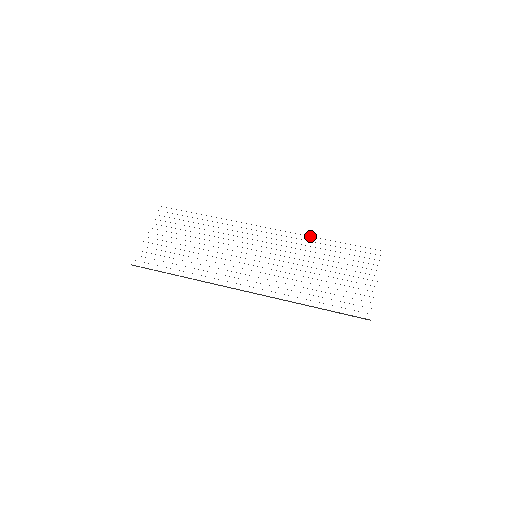
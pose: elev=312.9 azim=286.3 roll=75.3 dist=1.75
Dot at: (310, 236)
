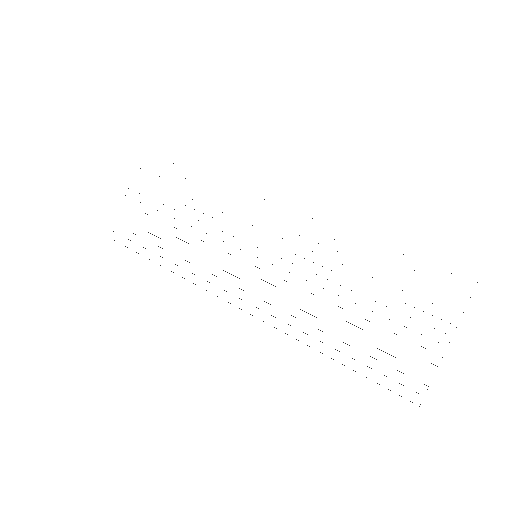
Dot at: occluded
